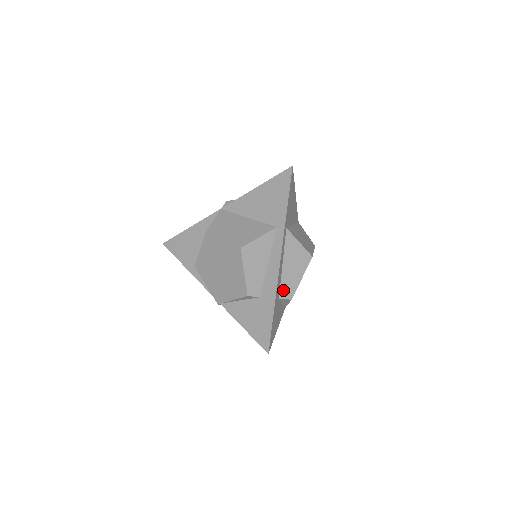
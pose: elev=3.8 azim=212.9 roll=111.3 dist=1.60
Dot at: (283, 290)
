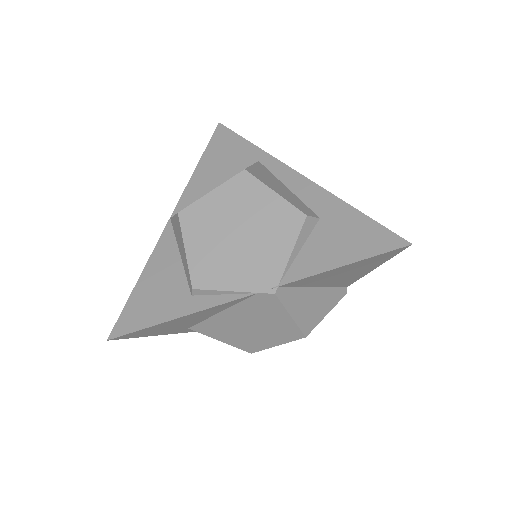
Dot at: occluded
